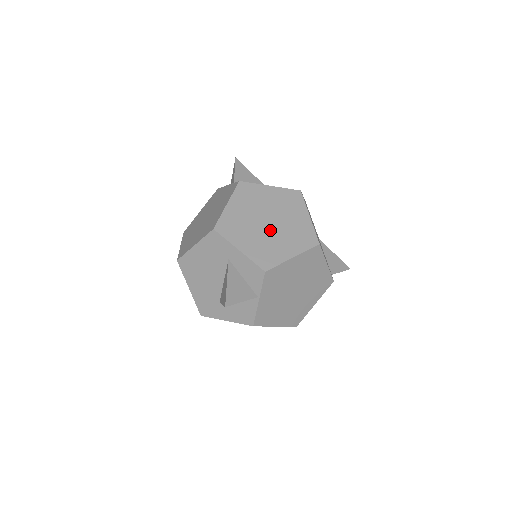
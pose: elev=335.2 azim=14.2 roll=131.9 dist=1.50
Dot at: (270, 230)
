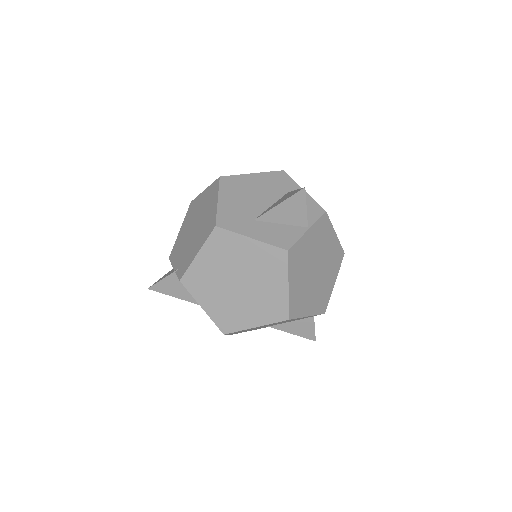
Dot at: occluded
